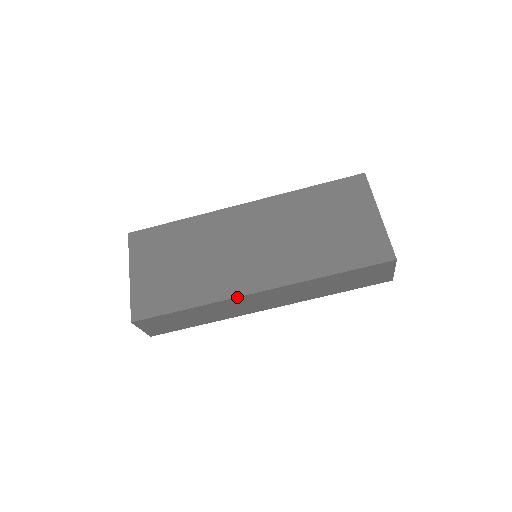
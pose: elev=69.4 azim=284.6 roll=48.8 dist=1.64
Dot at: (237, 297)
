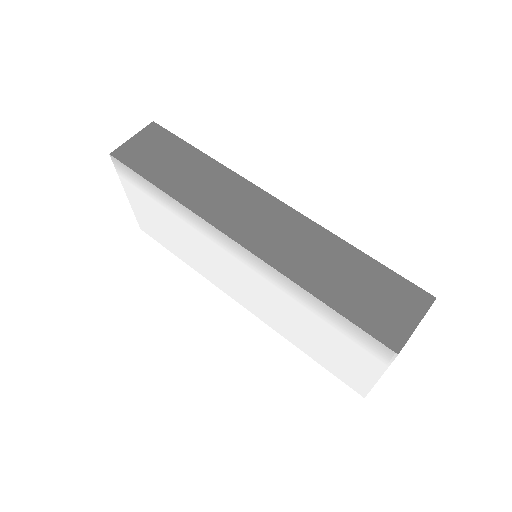
Dot at: (252, 183)
